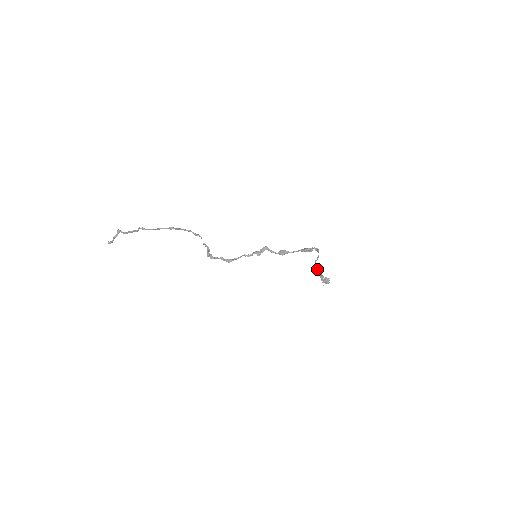
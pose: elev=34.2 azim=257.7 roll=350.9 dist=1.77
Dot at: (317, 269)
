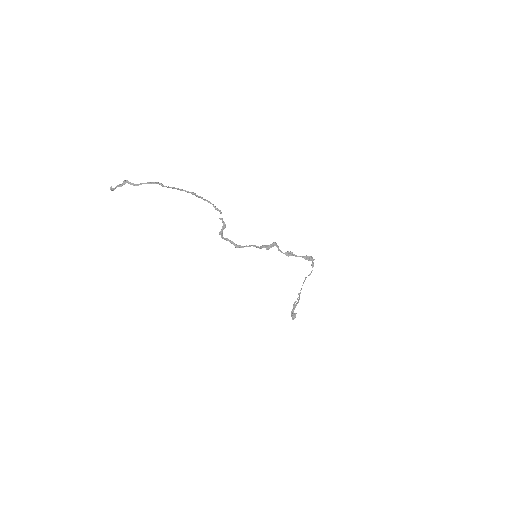
Dot at: occluded
